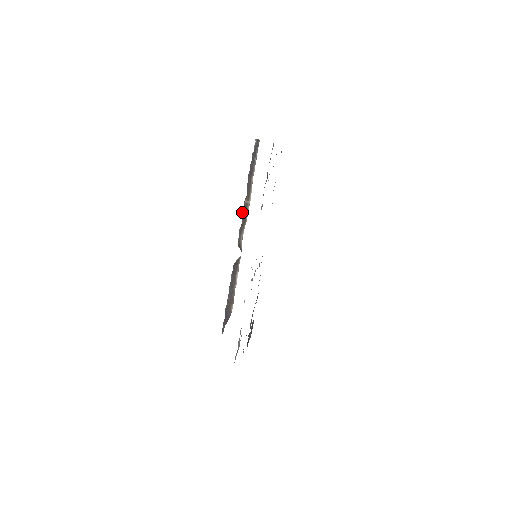
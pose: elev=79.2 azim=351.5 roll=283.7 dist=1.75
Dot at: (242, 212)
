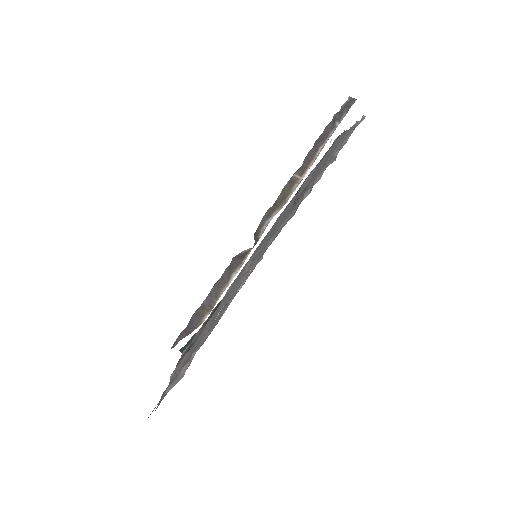
Dot at: occluded
